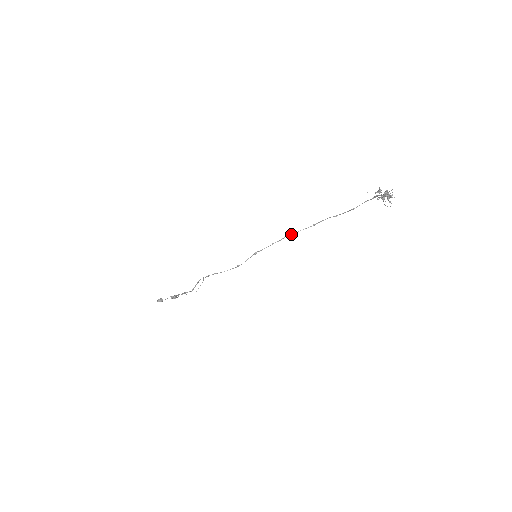
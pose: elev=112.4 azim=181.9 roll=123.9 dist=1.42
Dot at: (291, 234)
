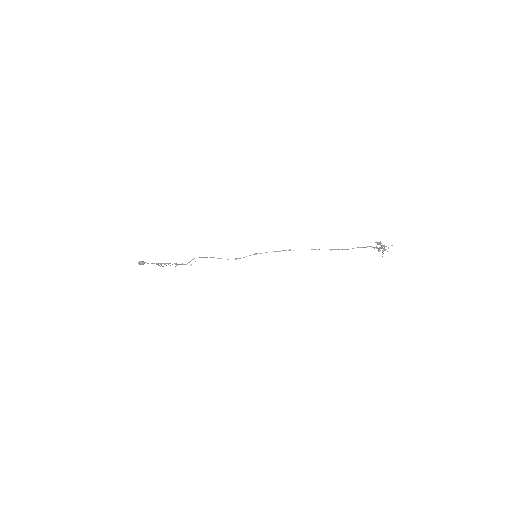
Dot at: occluded
